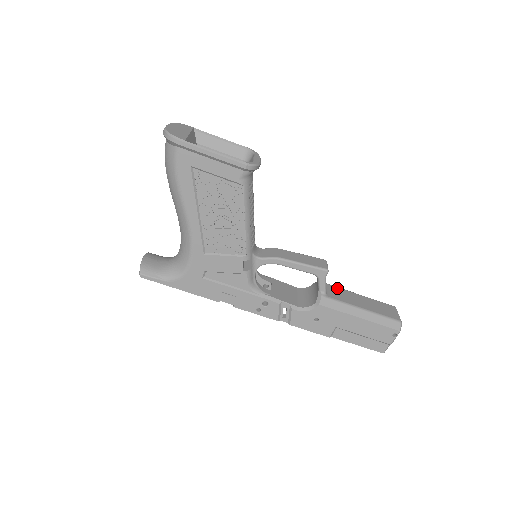
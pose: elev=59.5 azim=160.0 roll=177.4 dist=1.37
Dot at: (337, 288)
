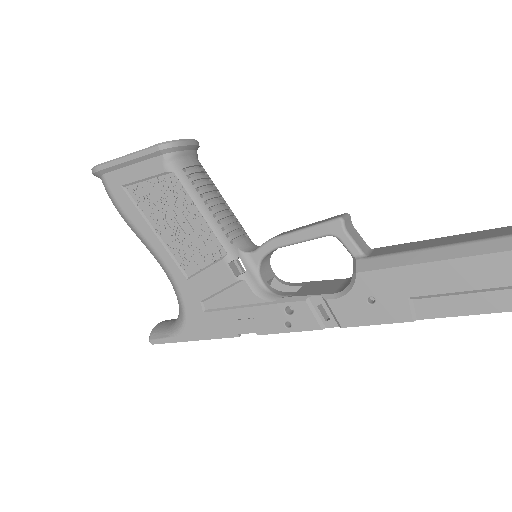
Dot at: (394, 245)
